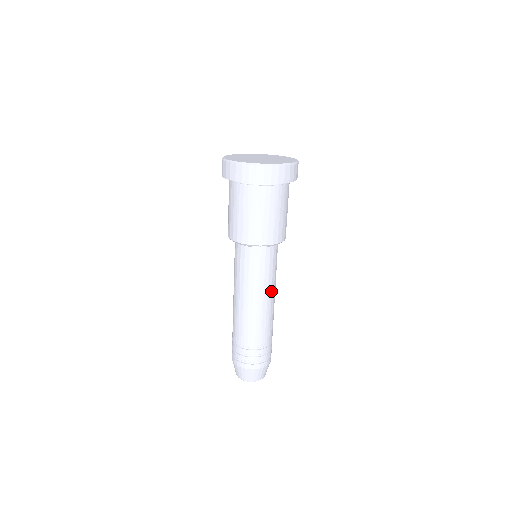
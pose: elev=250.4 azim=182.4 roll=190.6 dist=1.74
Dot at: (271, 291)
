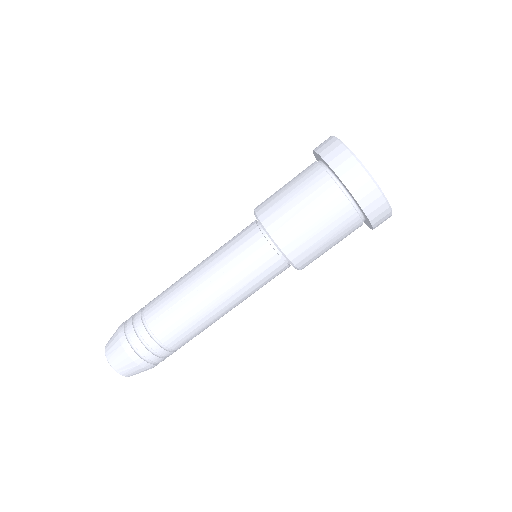
Dot at: (228, 297)
